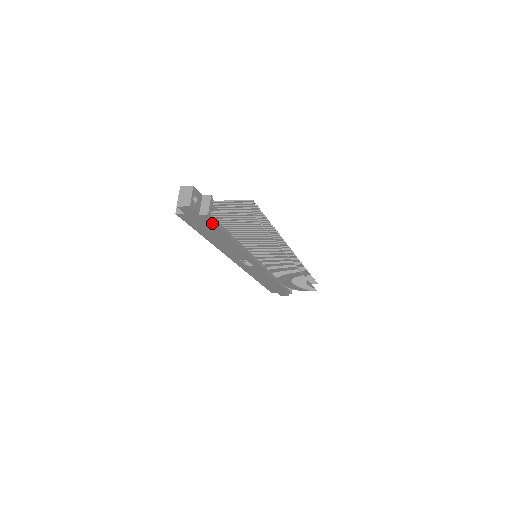
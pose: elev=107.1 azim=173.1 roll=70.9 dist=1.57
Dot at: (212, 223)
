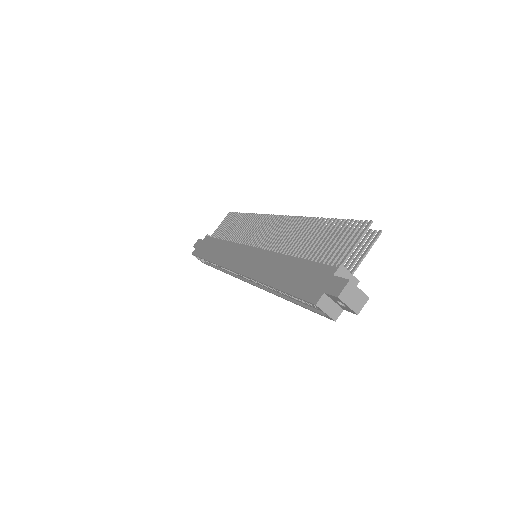
Dot at: occluded
